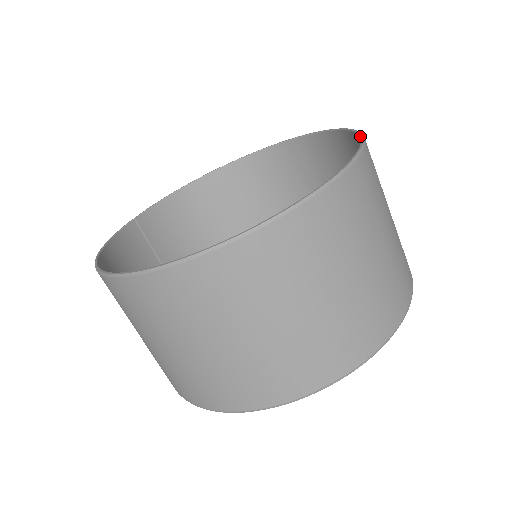
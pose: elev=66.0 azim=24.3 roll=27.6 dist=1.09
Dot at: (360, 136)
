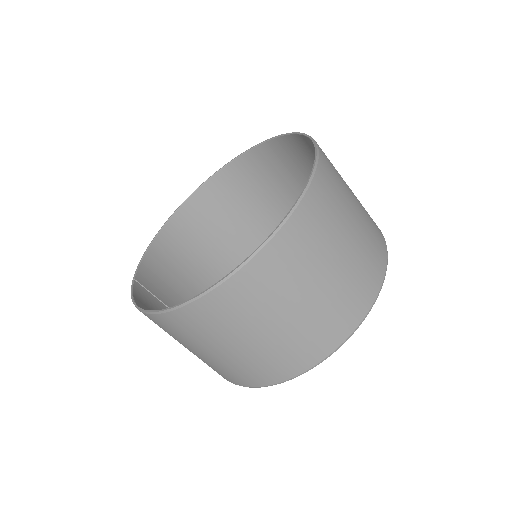
Dot at: (297, 133)
